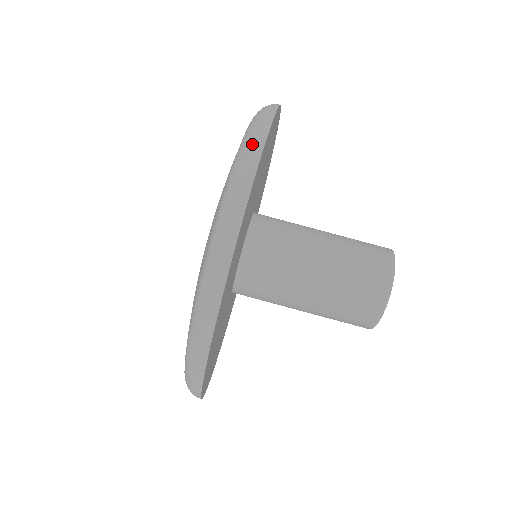
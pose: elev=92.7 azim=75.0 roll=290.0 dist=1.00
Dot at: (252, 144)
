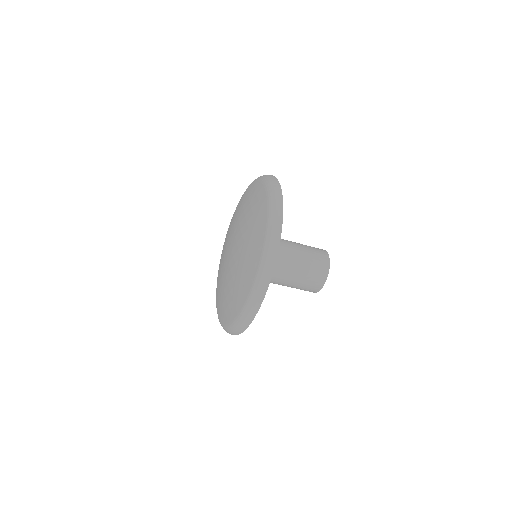
Dot at: (276, 223)
